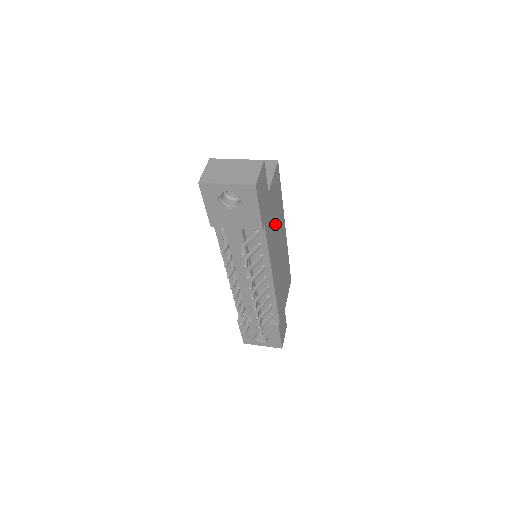
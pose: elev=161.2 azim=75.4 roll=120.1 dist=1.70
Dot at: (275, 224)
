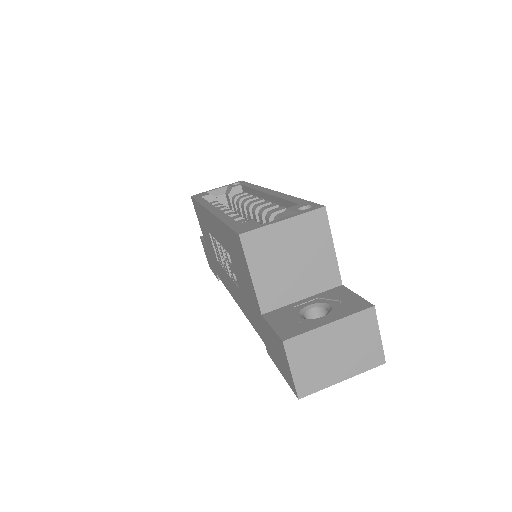
Dot at: occluded
